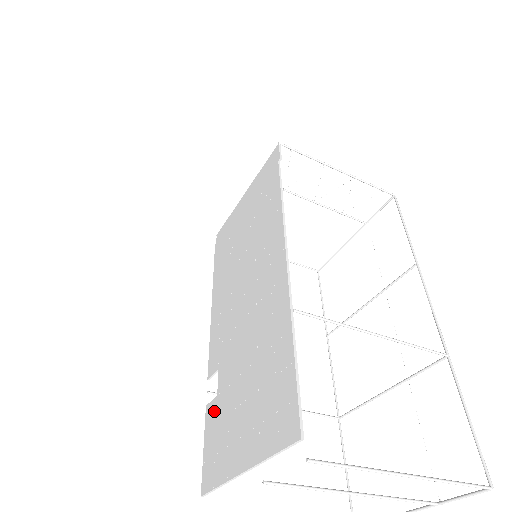
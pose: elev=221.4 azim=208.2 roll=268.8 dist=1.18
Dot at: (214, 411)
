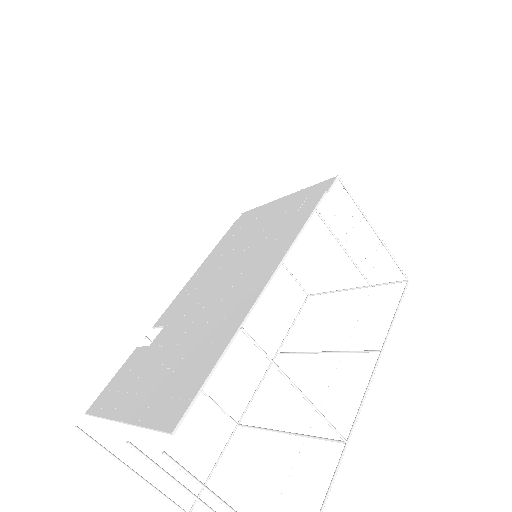
Dot at: (139, 356)
